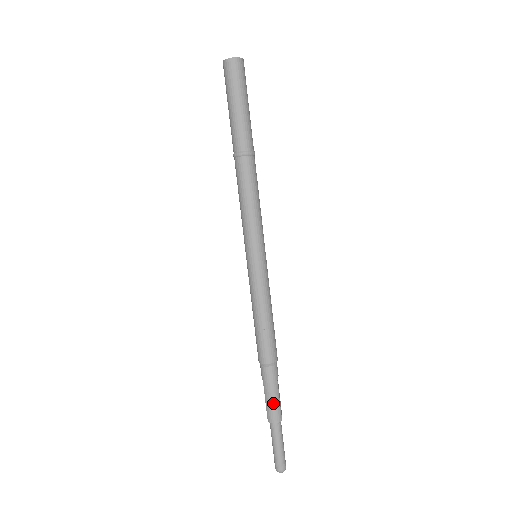
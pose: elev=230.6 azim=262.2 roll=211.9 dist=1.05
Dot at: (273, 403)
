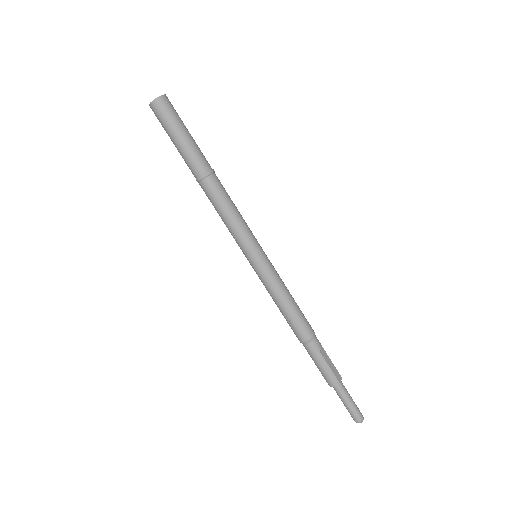
Dot at: (324, 372)
